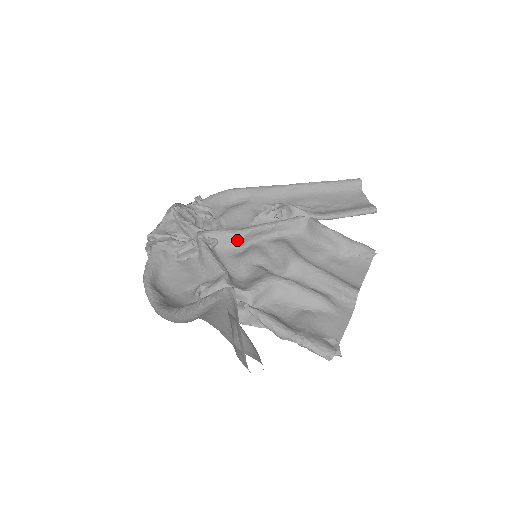
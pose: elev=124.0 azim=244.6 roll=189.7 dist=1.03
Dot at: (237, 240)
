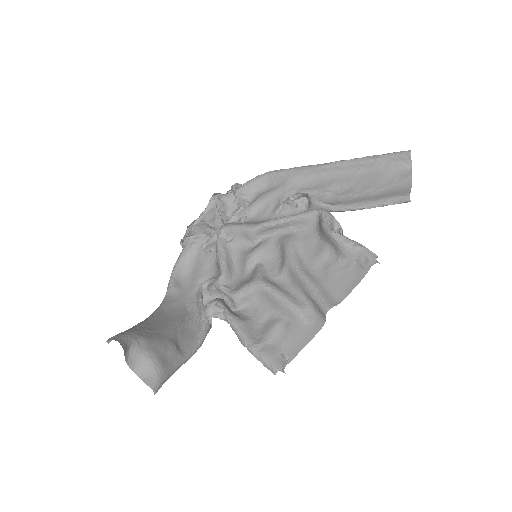
Dot at: (249, 236)
